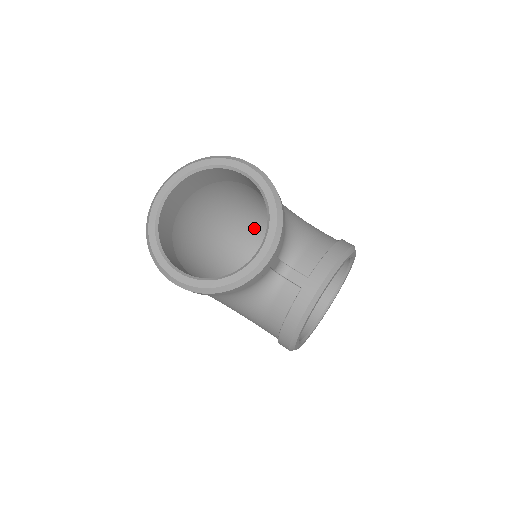
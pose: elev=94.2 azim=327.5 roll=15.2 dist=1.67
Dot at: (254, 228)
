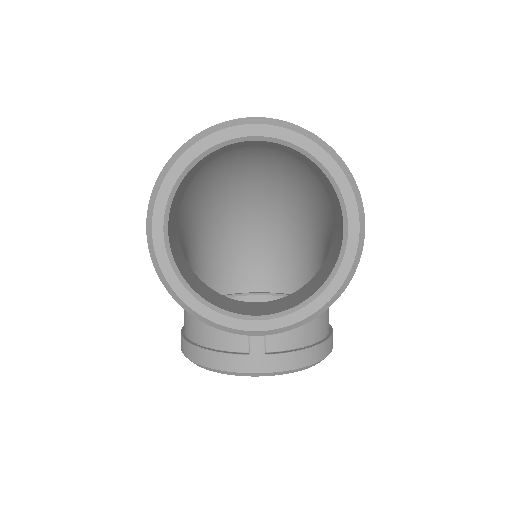
Dot at: (290, 209)
